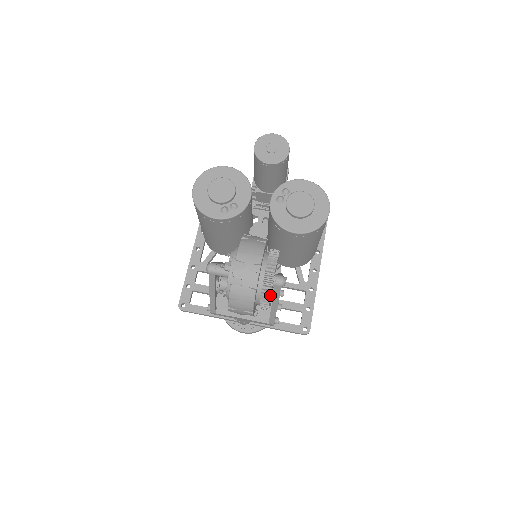
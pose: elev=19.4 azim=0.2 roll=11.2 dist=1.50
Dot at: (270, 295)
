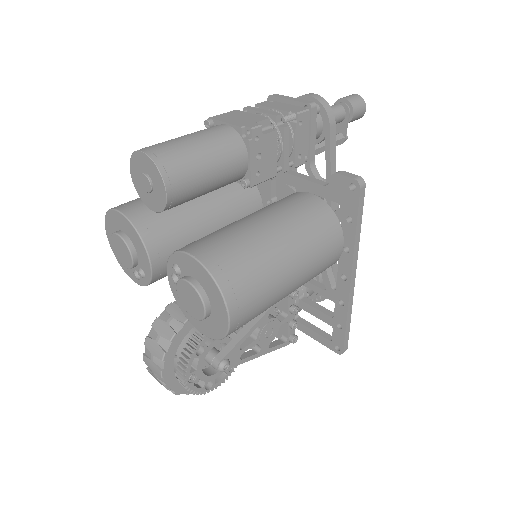
Dot at: (196, 394)
